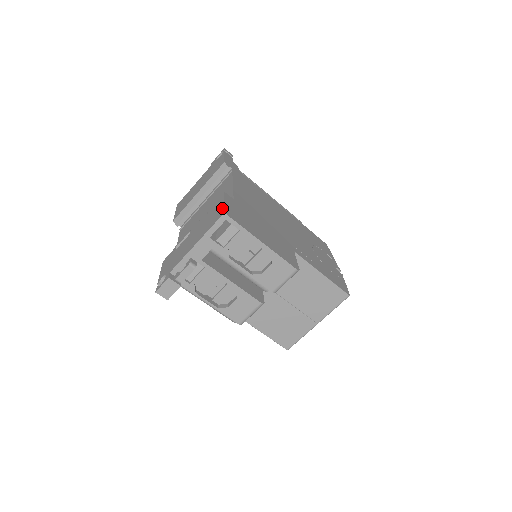
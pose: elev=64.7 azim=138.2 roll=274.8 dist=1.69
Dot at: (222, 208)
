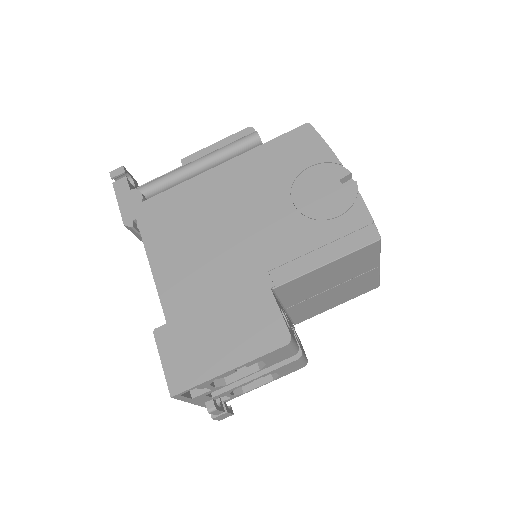
Dot at: (166, 378)
